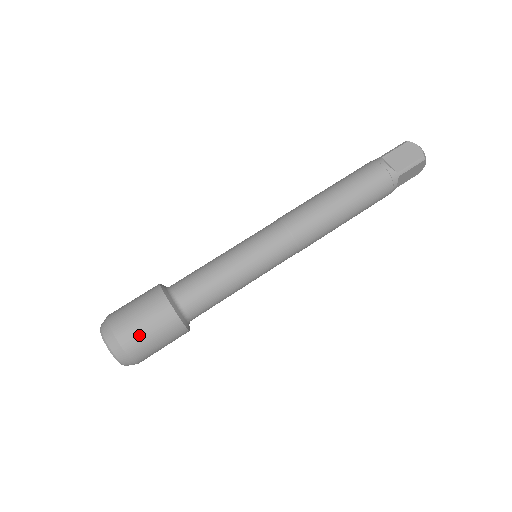
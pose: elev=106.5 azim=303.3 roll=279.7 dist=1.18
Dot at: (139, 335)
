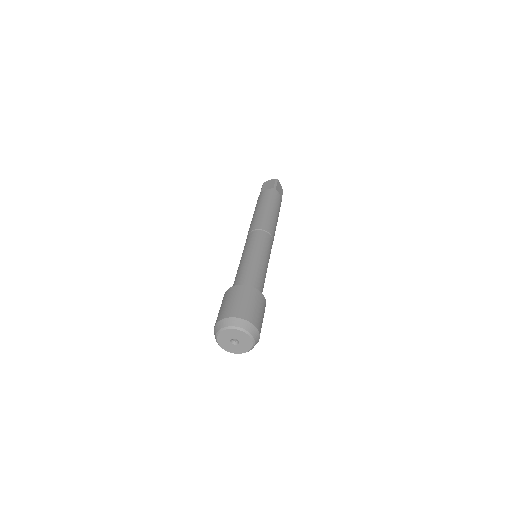
Dot at: (242, 307)
